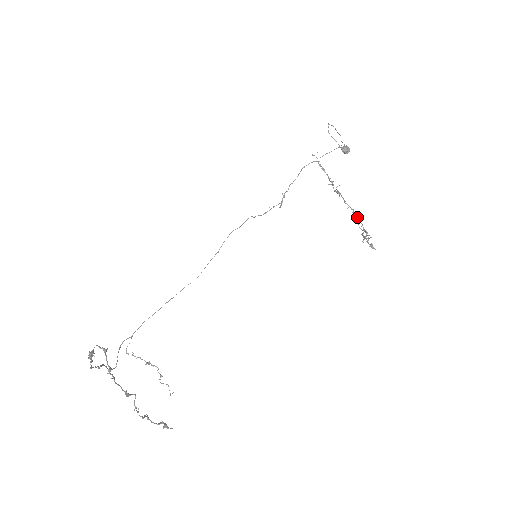
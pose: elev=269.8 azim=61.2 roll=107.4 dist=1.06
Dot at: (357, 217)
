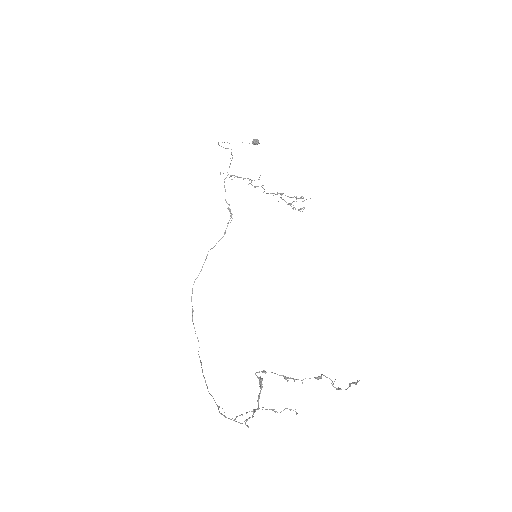
Dot at: (282, 193)
